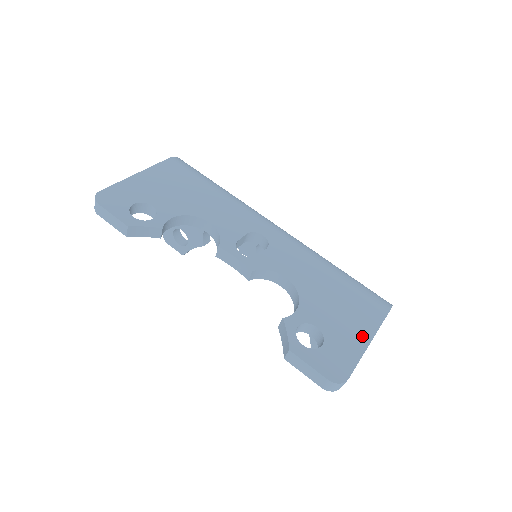
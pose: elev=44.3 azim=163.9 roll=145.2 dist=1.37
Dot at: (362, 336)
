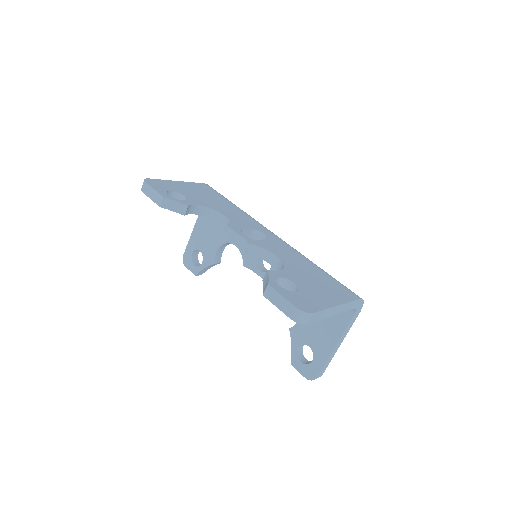
Dot at: (331, 300)
